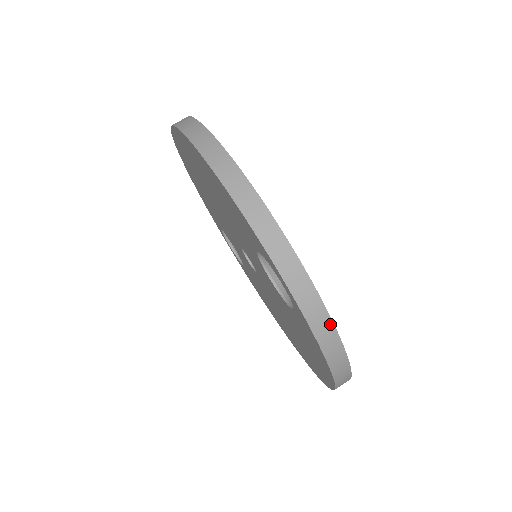
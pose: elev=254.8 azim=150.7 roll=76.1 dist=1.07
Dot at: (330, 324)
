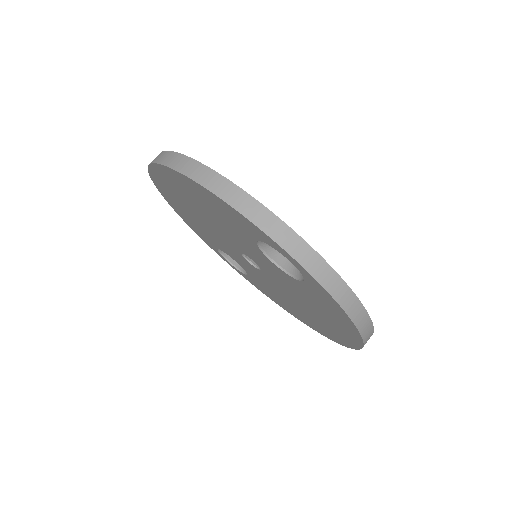
Dot at: (338, 279)
